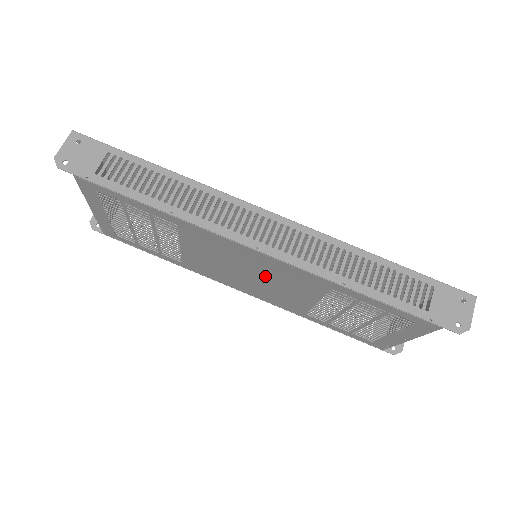
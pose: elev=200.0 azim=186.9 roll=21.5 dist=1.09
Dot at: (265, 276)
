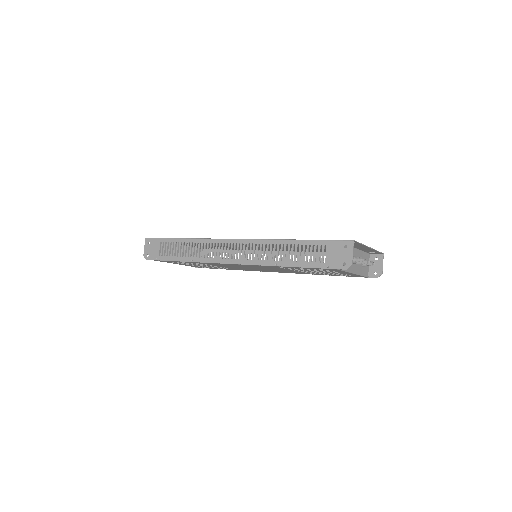
Dot at: (259, 268)
